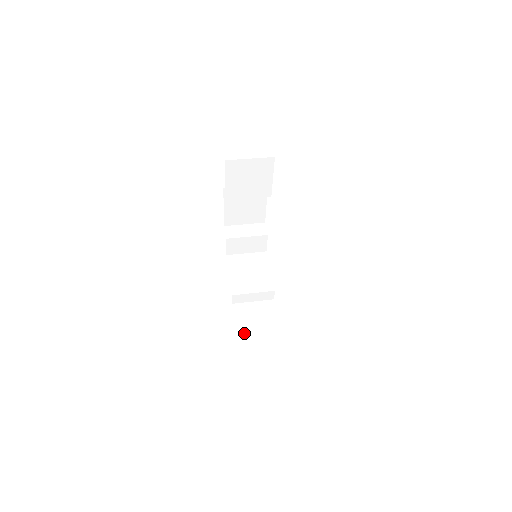
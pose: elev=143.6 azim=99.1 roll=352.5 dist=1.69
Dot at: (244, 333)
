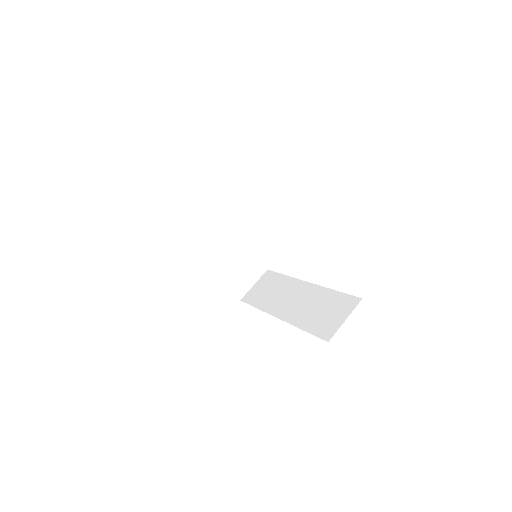
Dot at: (232, 281)
